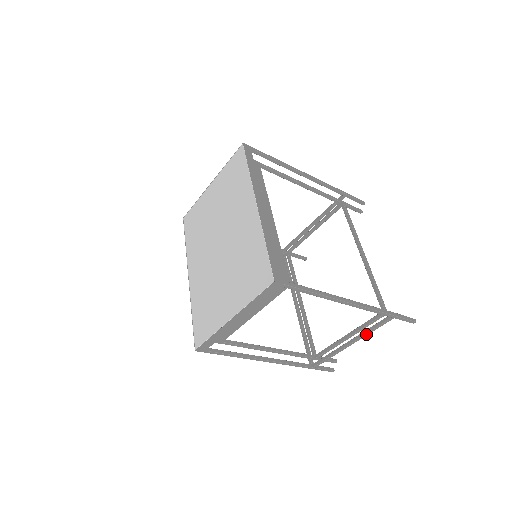
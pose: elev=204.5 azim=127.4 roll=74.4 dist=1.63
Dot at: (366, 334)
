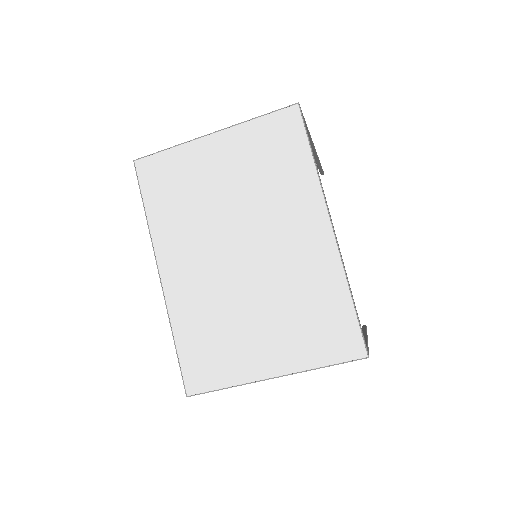
Dot at: occluded
